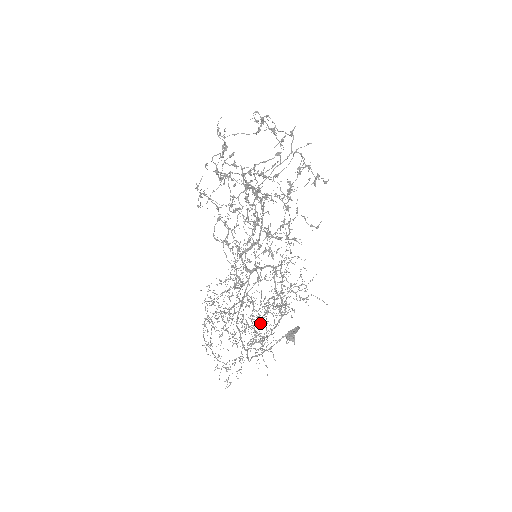
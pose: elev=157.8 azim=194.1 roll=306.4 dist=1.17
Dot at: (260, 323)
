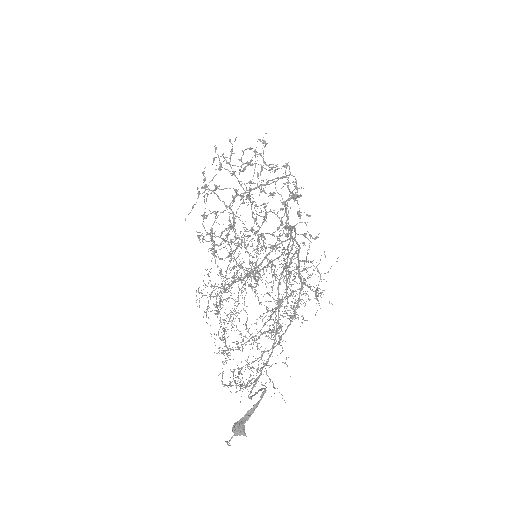
Dot at: occluded
